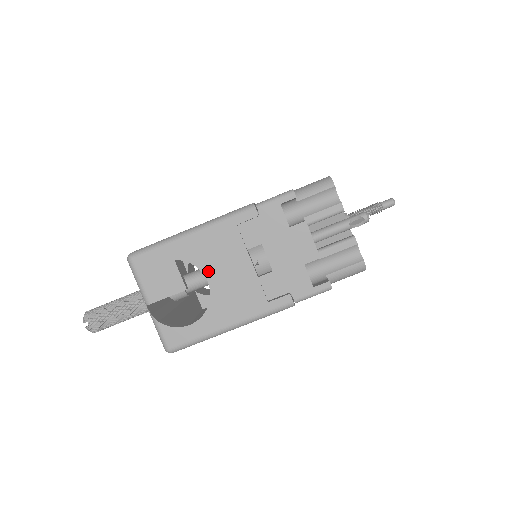
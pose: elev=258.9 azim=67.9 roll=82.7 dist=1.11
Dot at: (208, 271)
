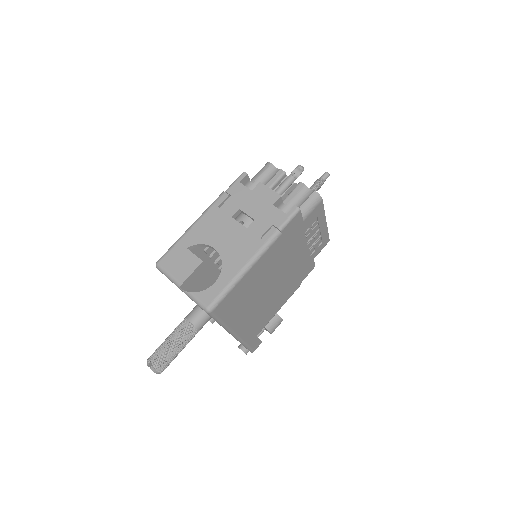
Dot at: (212, 242)
